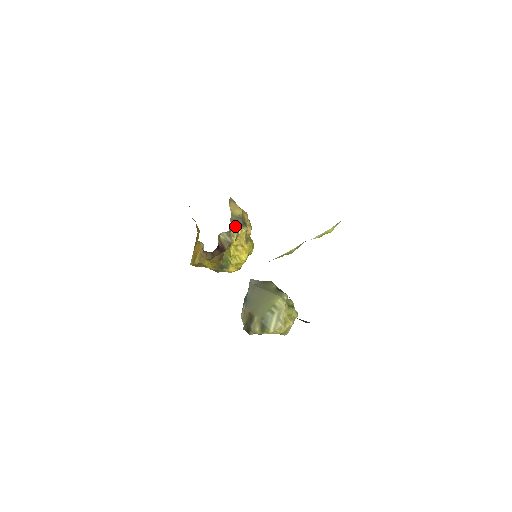
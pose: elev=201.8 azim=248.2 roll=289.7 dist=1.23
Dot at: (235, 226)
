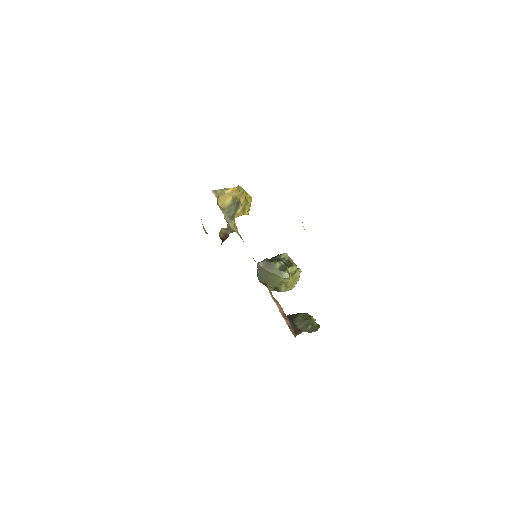
Dot at: (230, 218)
